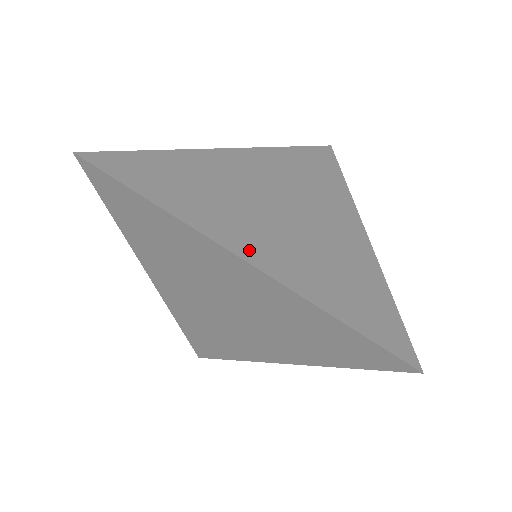
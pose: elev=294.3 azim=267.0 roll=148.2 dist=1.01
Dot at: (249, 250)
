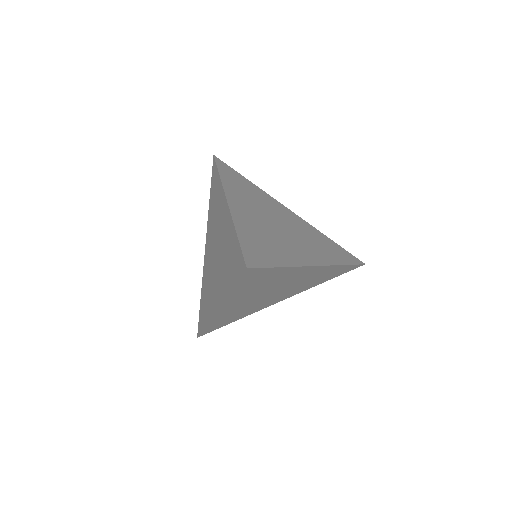
Dot at: (235, 204)
